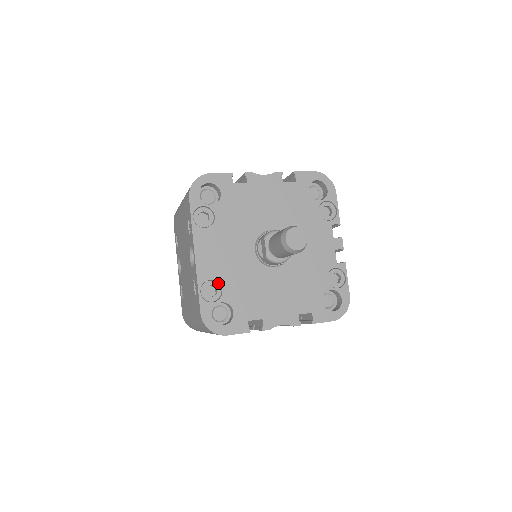
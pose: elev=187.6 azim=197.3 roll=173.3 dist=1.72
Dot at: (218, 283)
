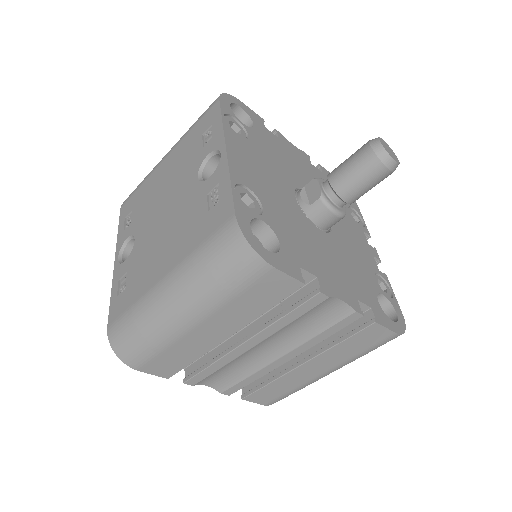
Dot at: (253, 201)
